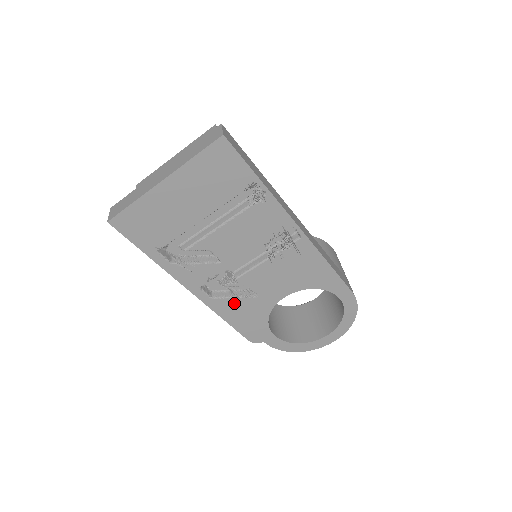
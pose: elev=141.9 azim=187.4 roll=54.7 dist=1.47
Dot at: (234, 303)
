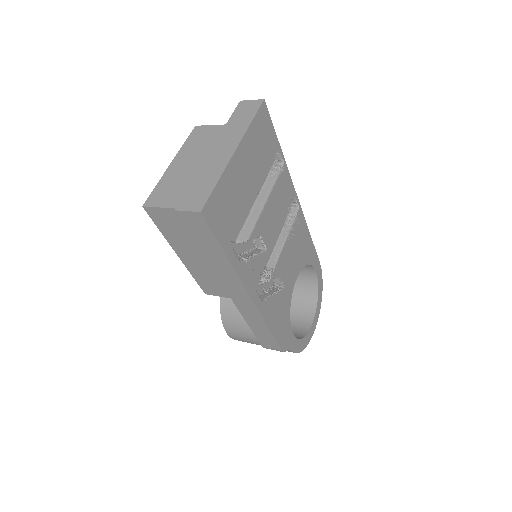
Dot at: (274, 302)
